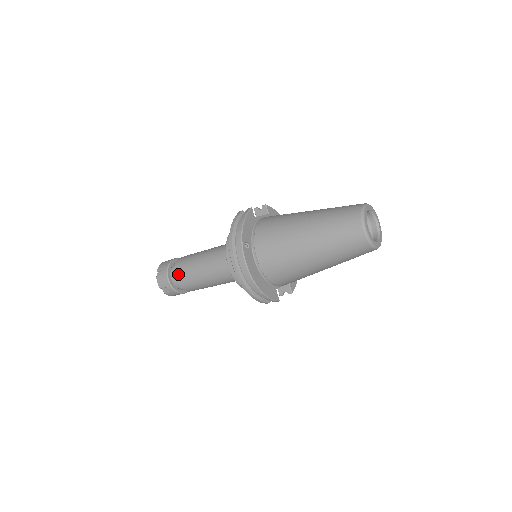
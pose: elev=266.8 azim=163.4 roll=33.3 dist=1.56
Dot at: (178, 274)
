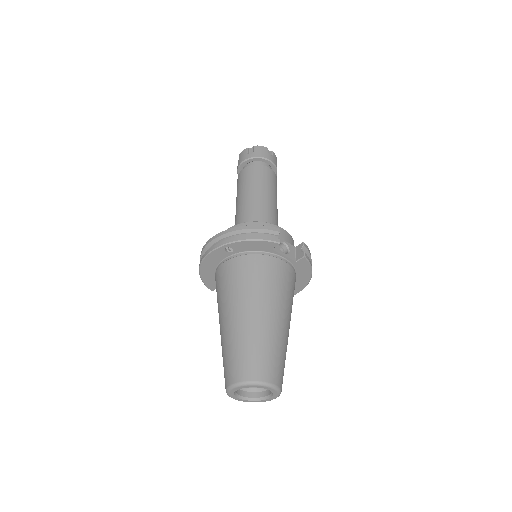
Dot at: (244, 172)
